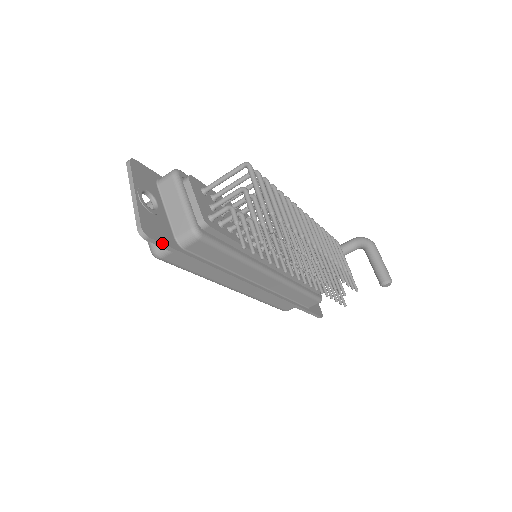
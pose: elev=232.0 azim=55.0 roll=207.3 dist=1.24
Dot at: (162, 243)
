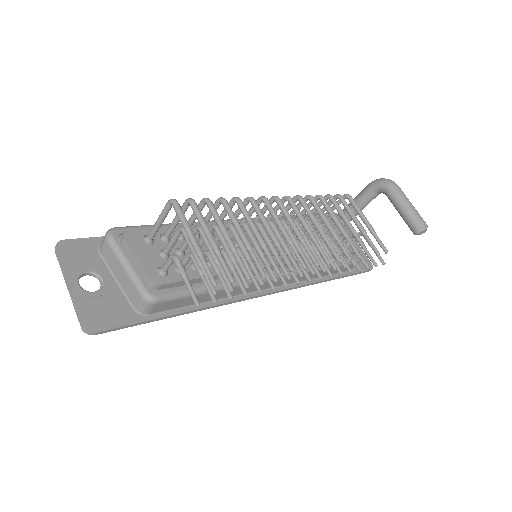
Dot at: (116, 328)
